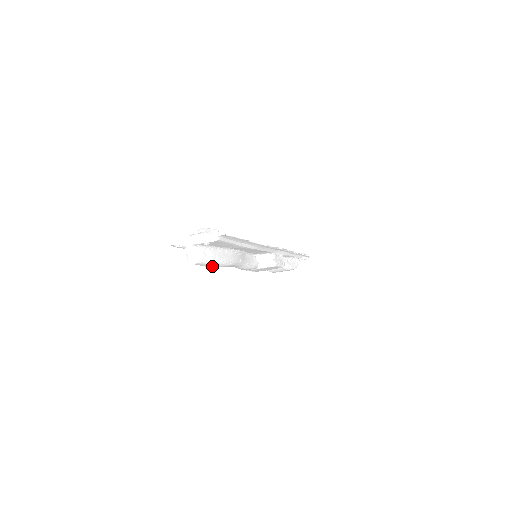
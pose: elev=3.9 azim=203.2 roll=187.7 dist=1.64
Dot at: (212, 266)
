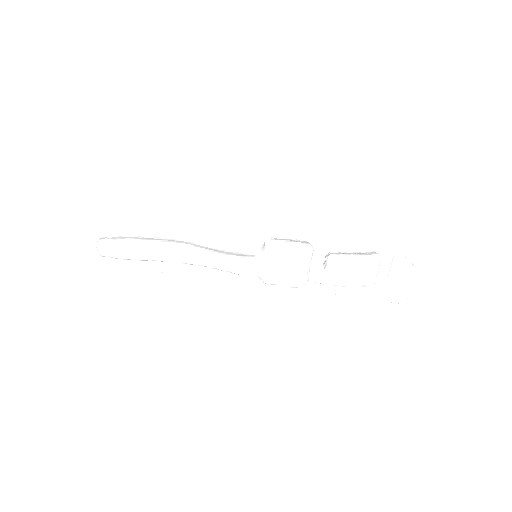
Dot at: (134, 252)
